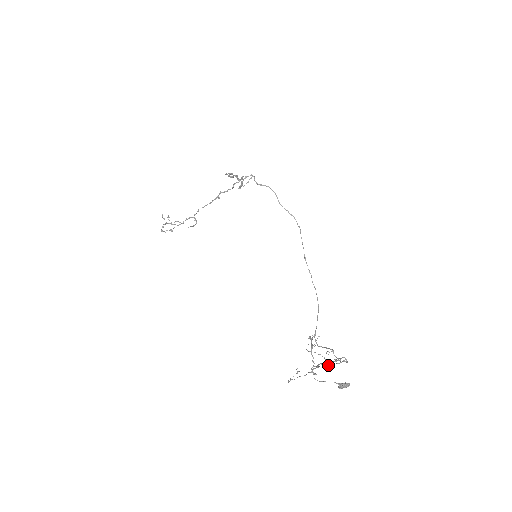
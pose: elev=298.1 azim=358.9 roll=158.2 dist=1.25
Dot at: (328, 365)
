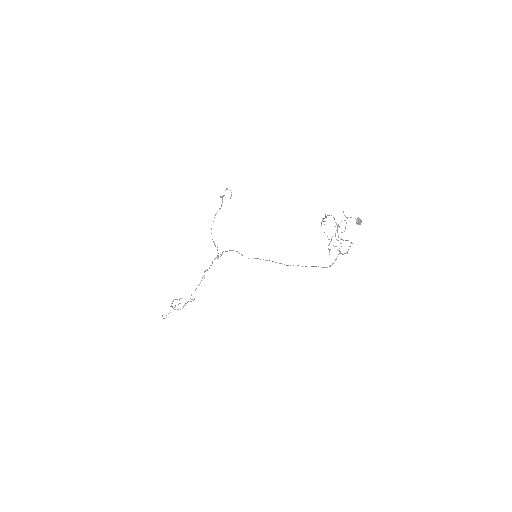
Dot at: (343, 240)
